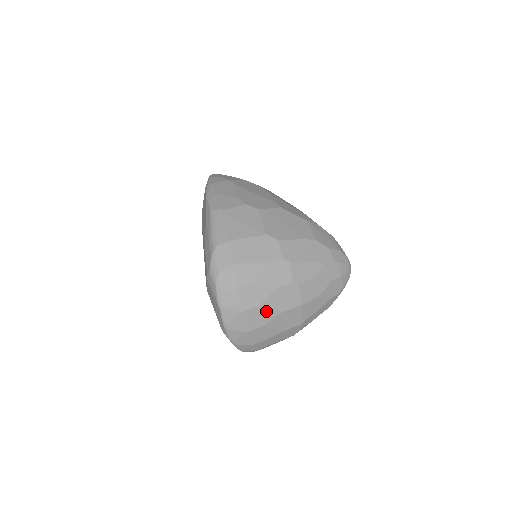
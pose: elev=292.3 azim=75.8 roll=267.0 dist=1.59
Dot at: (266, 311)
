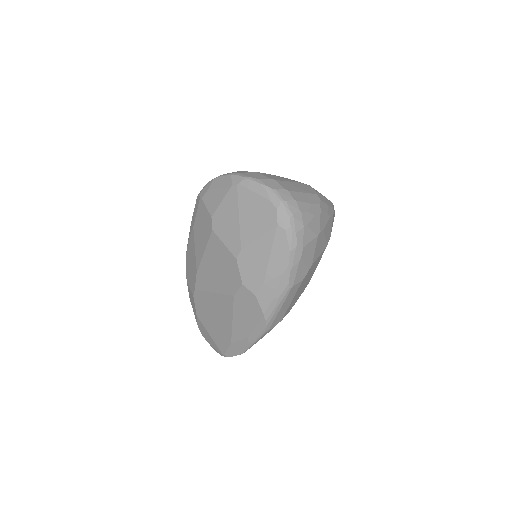
Dot at: occluded
